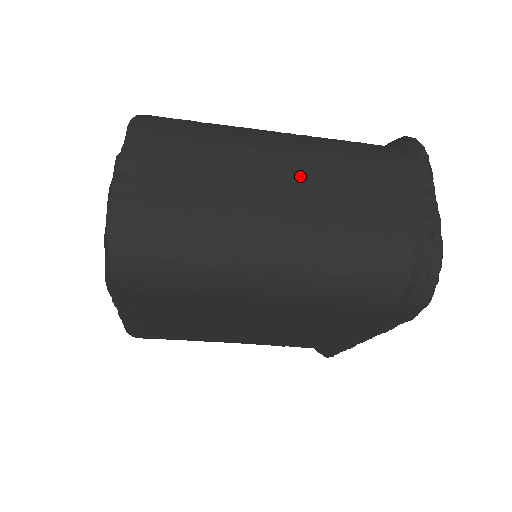
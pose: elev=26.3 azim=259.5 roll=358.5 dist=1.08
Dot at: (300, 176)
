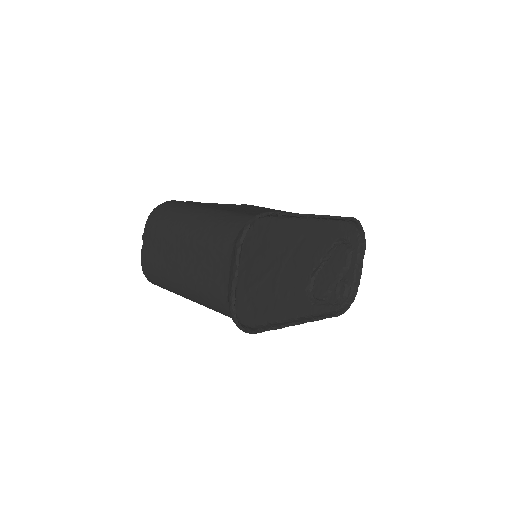
Dot at: (190, 252)
